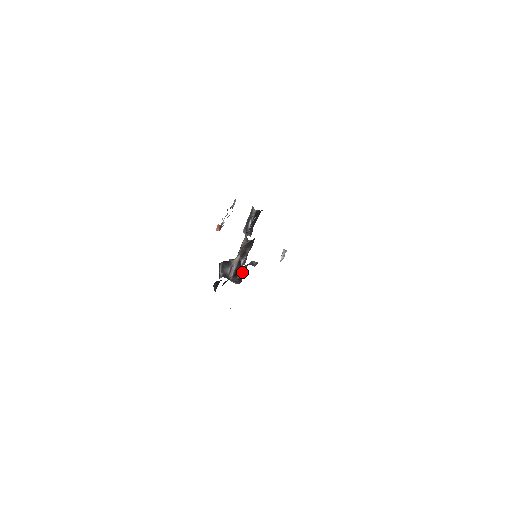
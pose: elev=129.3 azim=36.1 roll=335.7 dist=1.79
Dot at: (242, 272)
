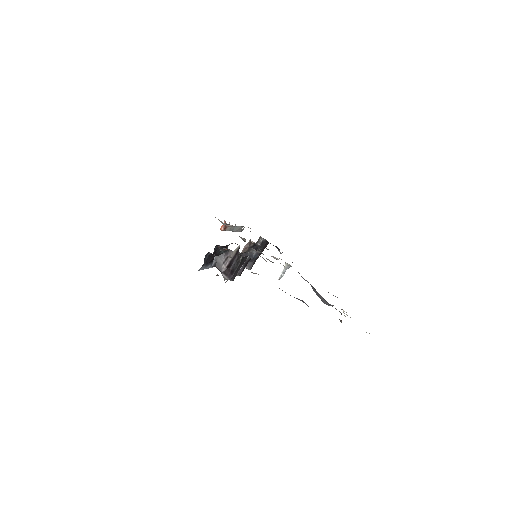
Dot at: (238, 263)
